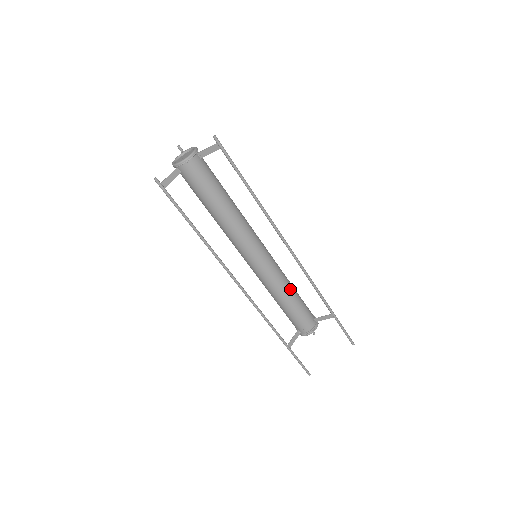
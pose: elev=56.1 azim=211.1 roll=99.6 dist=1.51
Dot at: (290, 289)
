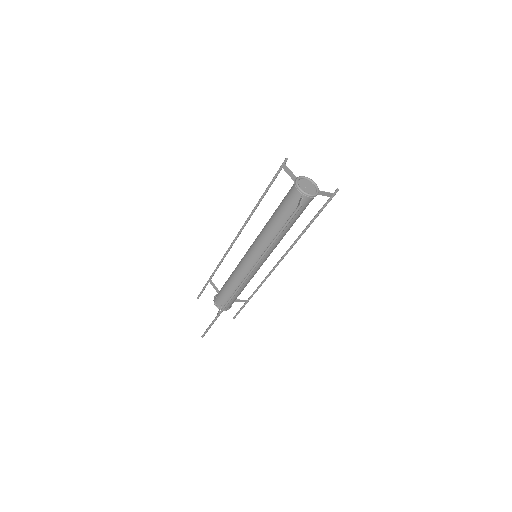
Dot at: occluded
